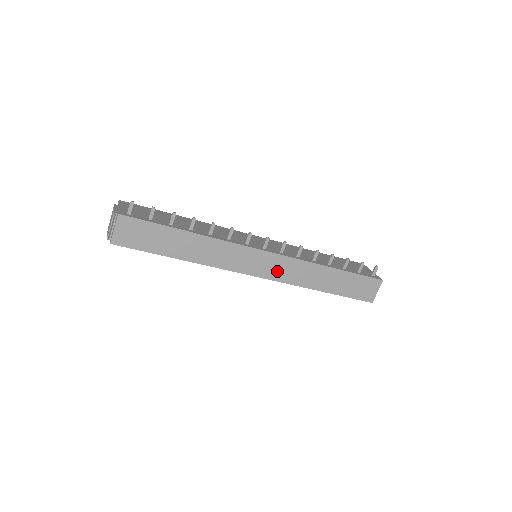
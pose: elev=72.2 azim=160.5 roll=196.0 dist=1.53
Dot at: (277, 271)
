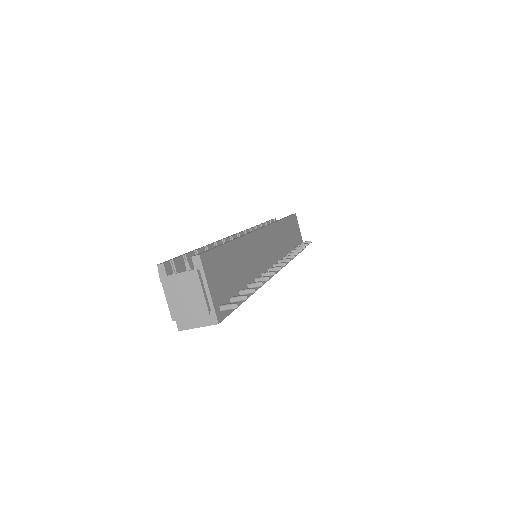
Dot at: occluded
